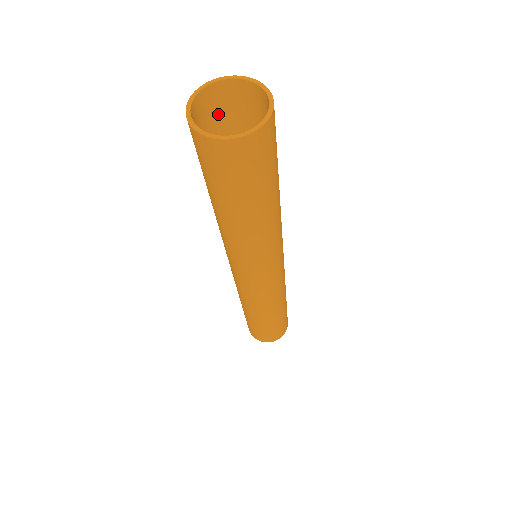
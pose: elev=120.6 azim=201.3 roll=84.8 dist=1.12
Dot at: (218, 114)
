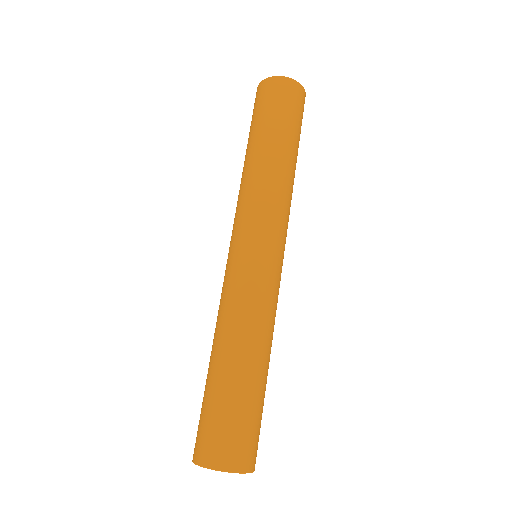
Dot at: occluded
